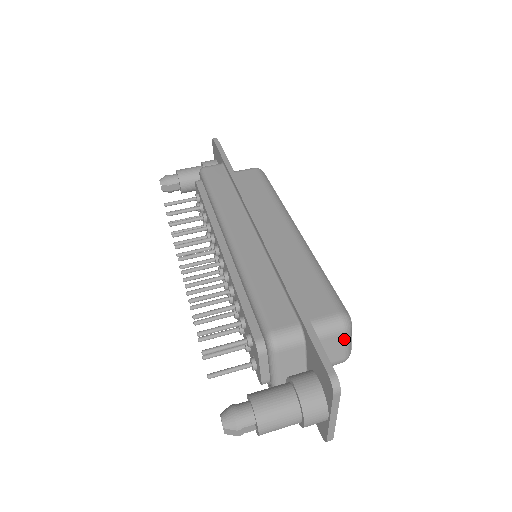
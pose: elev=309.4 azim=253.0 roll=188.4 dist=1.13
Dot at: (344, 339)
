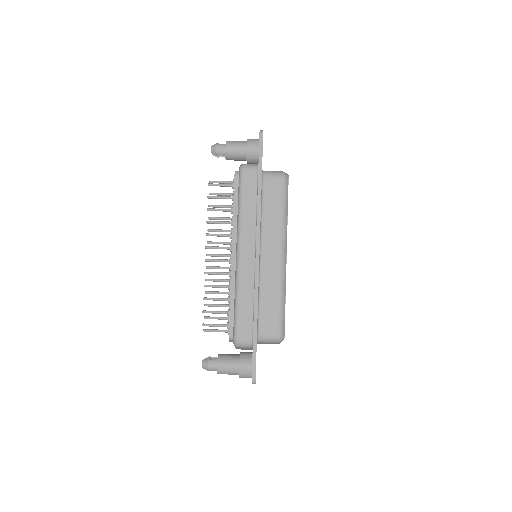
Dot at: (277, 343)
